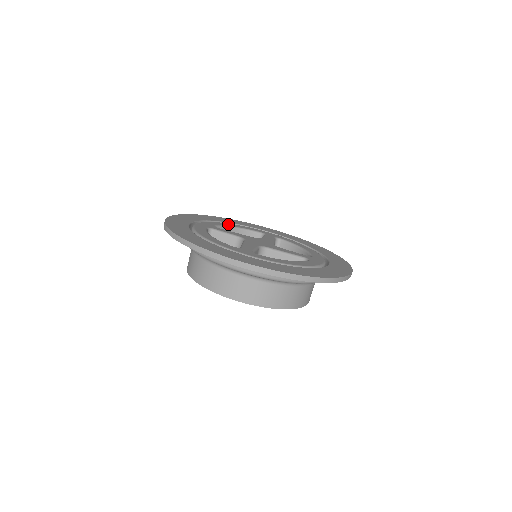
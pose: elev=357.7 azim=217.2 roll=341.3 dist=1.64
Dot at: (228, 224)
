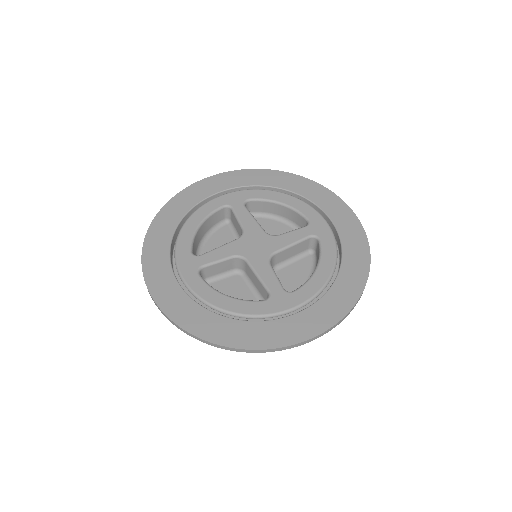
Dot at: (189, 226)
